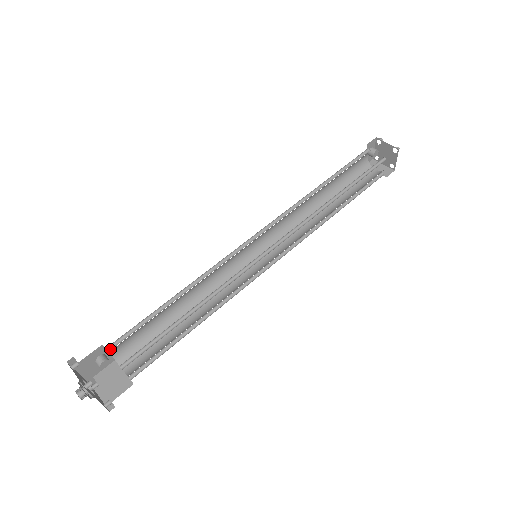
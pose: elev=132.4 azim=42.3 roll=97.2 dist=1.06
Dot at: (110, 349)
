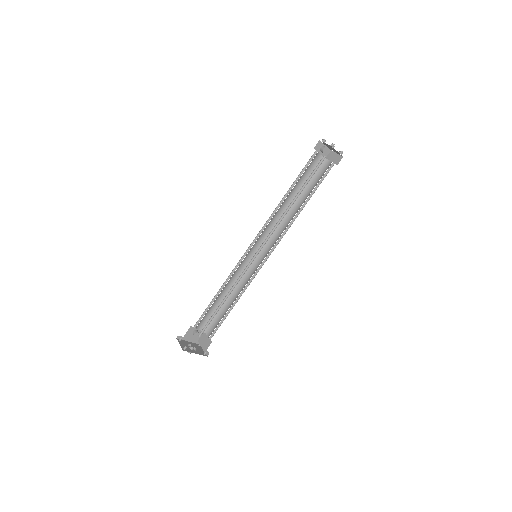
Dot at: (195, 327)
